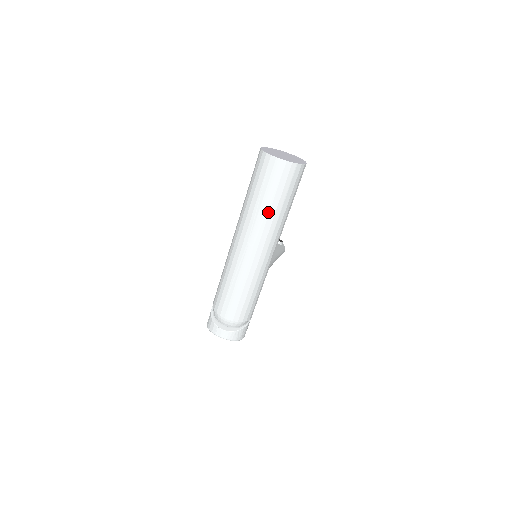
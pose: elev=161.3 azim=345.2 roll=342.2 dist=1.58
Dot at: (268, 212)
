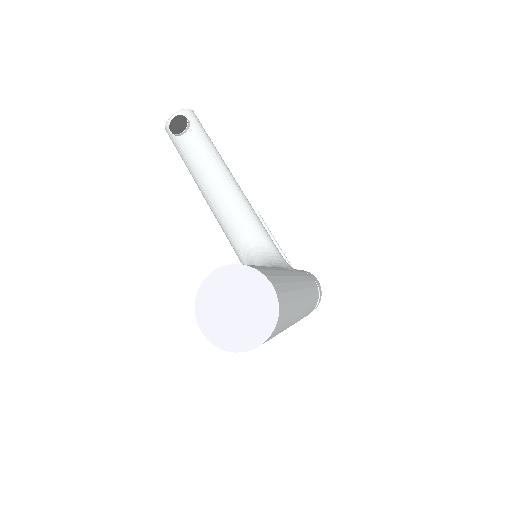
Dot at: occluded
